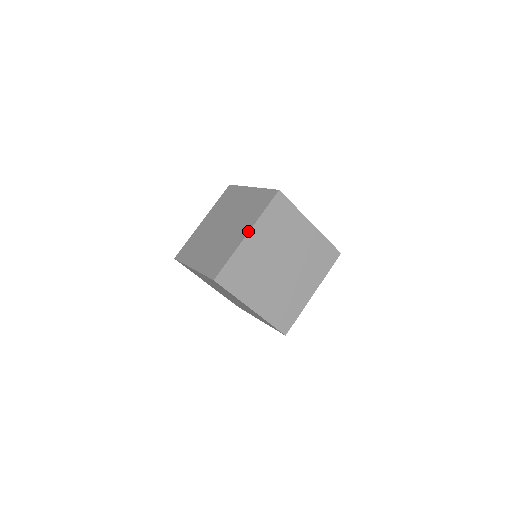
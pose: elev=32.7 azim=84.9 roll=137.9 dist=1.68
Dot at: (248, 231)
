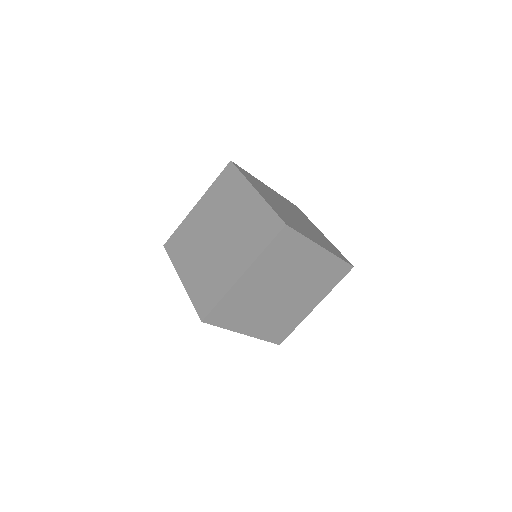
Dot at: (244, 271)
